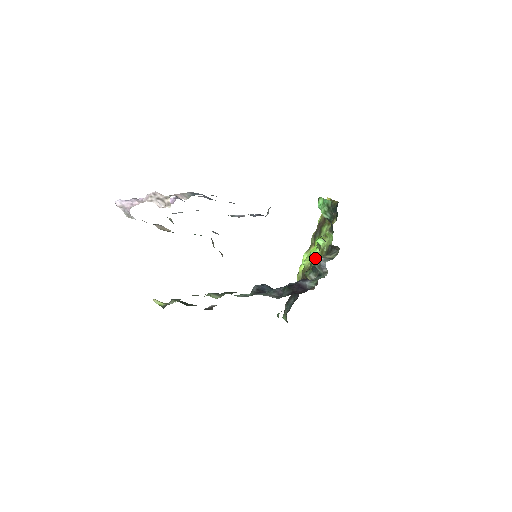
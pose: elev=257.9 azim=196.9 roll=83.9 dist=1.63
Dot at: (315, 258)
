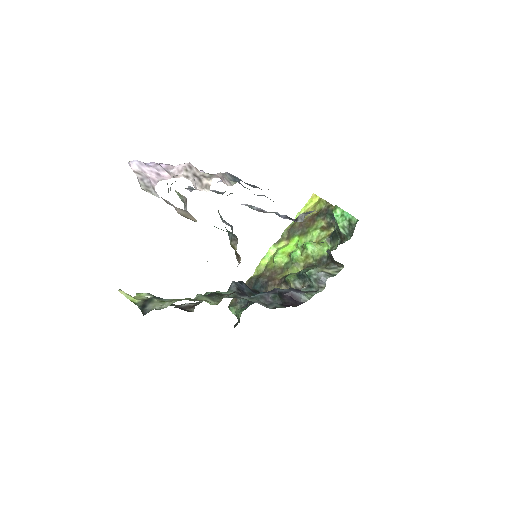
Dot at: (297, 261)
